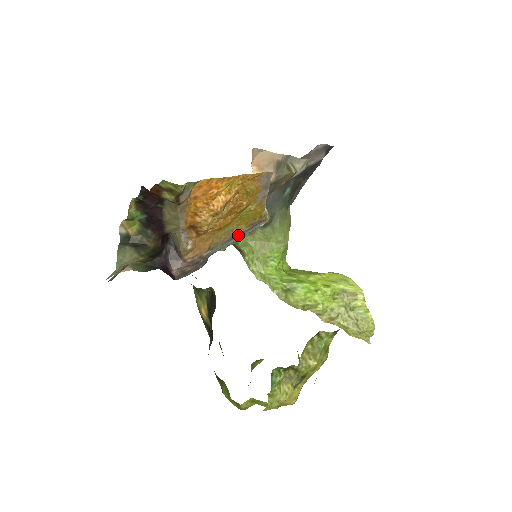
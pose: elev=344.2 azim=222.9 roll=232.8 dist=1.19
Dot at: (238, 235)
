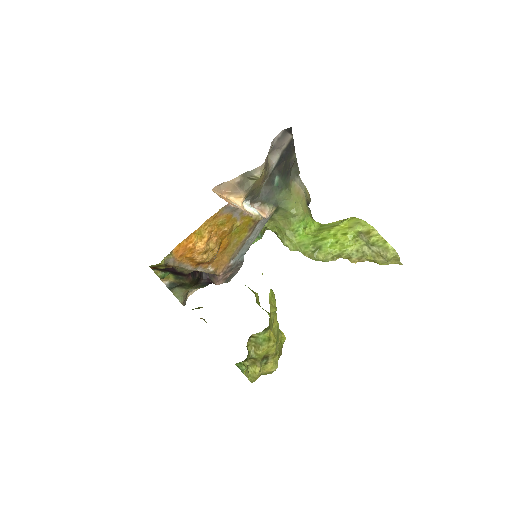
Dot at: (247, 239)
